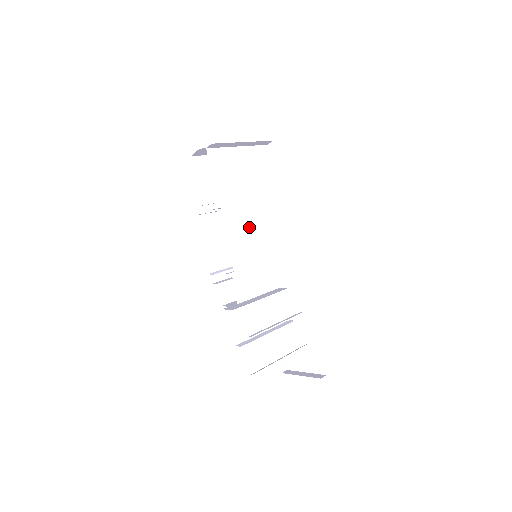
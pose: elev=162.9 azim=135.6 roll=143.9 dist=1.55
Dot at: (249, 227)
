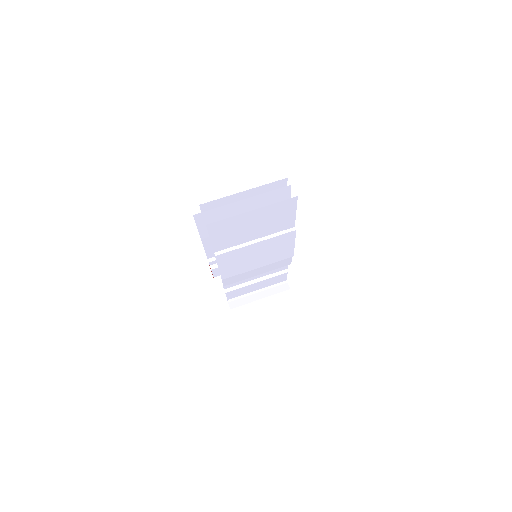
Dot at: (247, 256)
